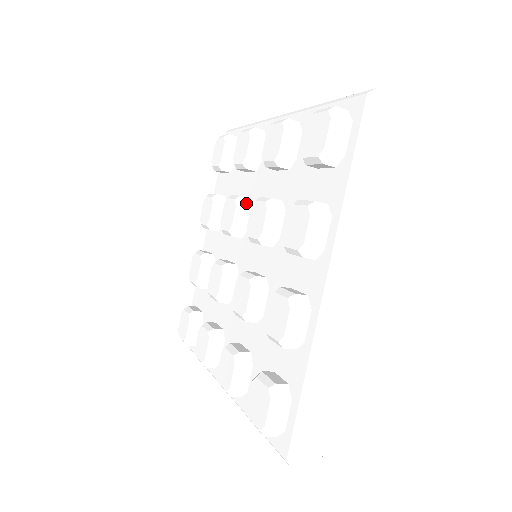
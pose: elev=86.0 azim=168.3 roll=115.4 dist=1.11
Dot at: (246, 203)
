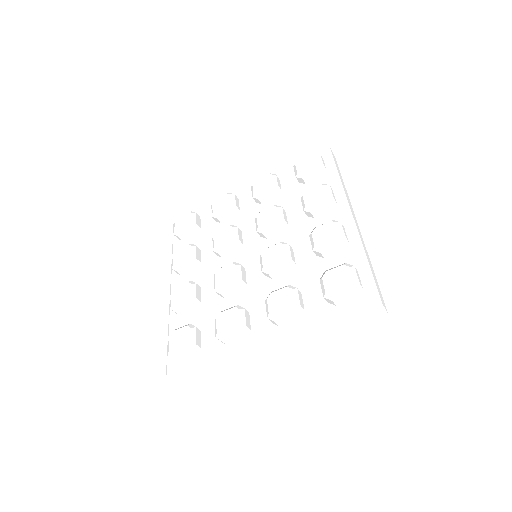
Dot at: (238, 228)
